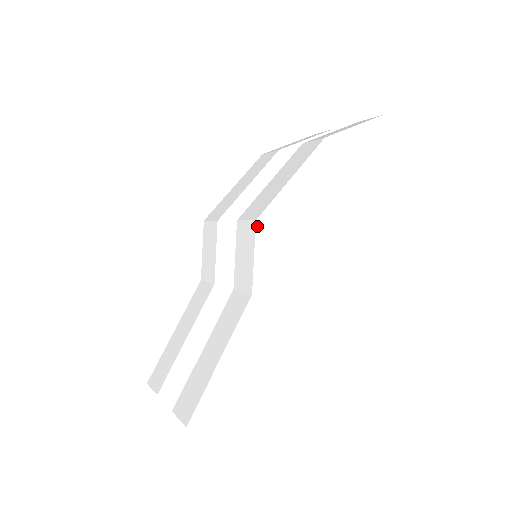
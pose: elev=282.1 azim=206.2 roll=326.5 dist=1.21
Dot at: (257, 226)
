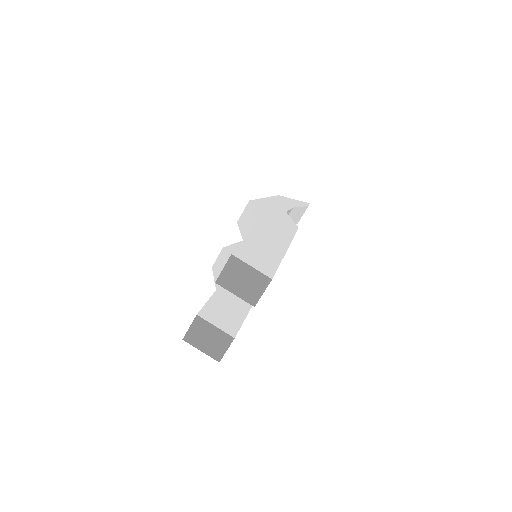
Dot at: (251, 203)
